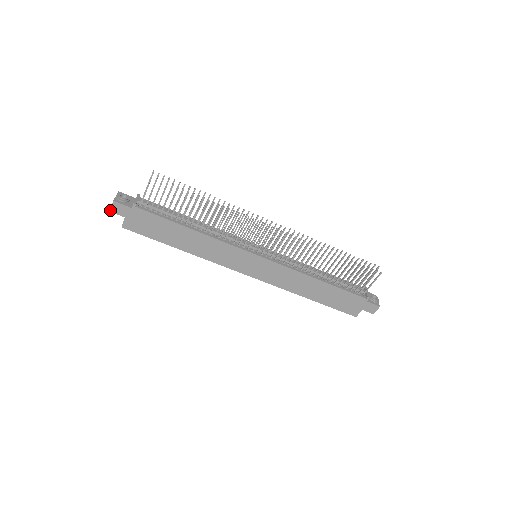
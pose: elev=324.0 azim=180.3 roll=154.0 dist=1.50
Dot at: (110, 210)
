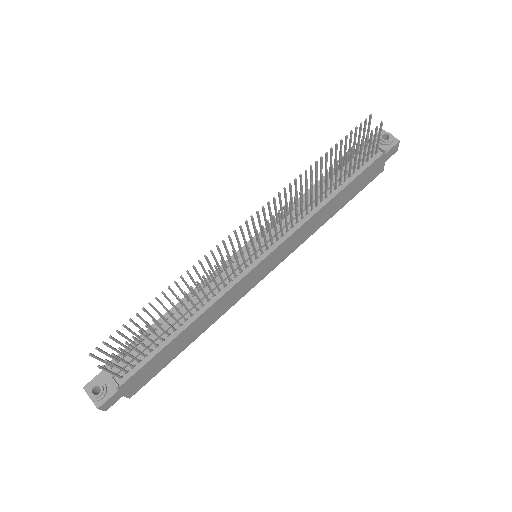
Dot at: occluded
